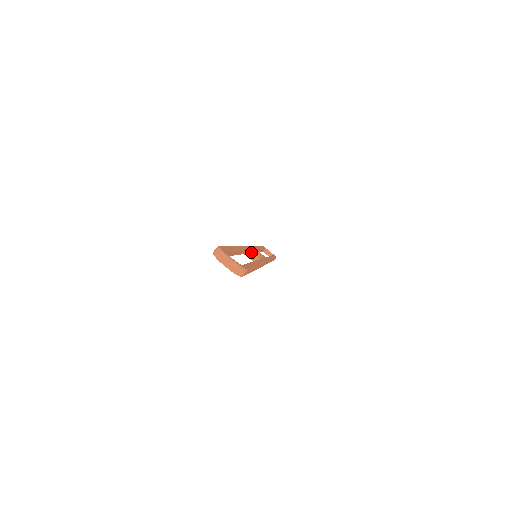
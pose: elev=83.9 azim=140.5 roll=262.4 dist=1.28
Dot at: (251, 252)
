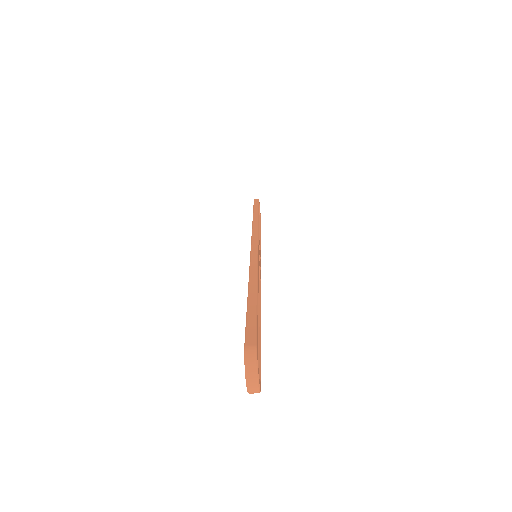
Dot at: occluded
